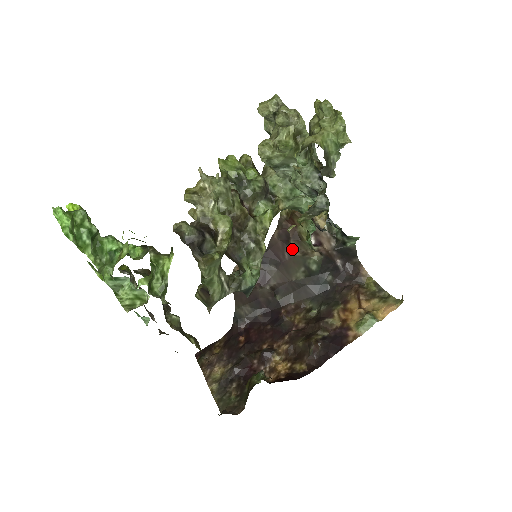
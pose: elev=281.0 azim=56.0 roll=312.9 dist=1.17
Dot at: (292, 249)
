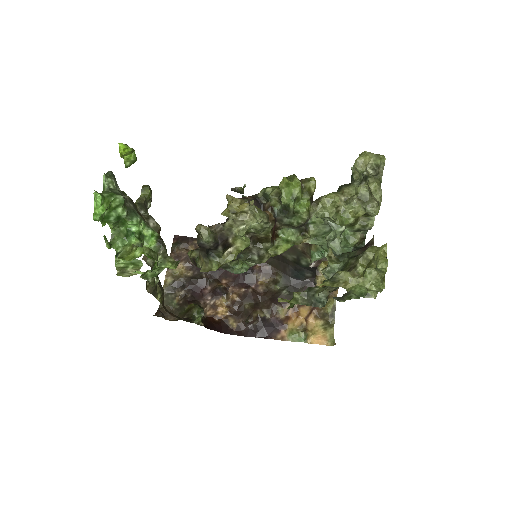
Dot at: occluded
